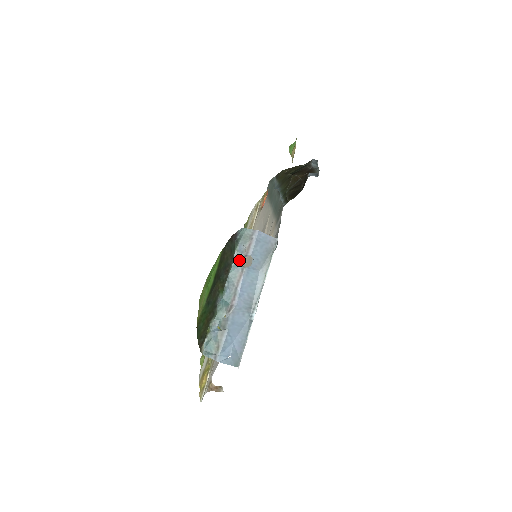
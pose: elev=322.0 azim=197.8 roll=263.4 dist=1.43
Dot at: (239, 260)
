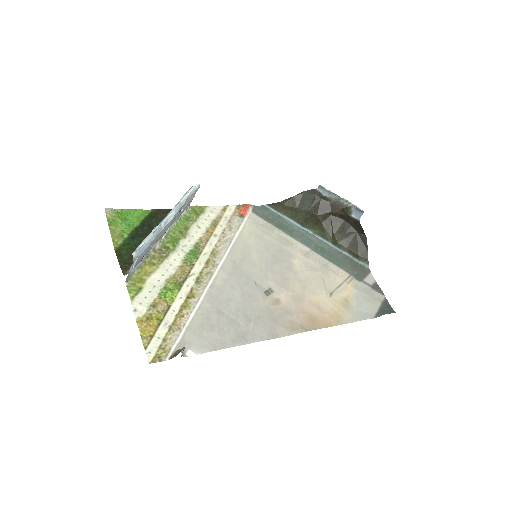
Dot at: occluded
